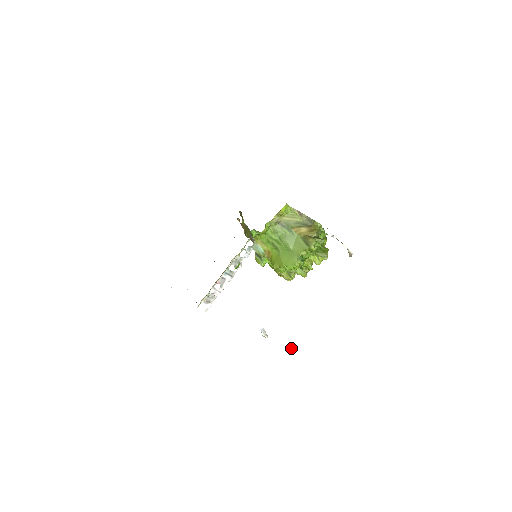
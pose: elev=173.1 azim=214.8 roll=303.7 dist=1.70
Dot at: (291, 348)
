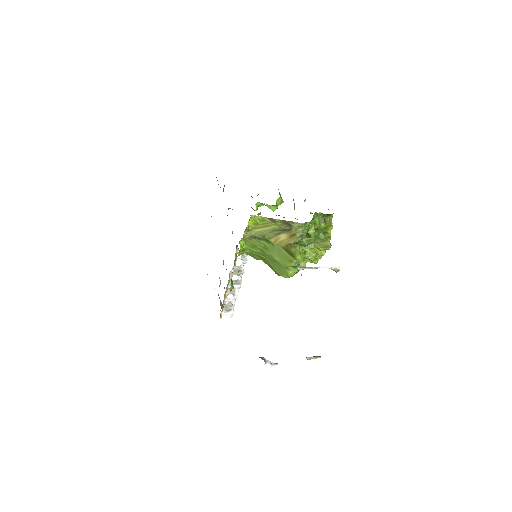
Dot at: occluded
